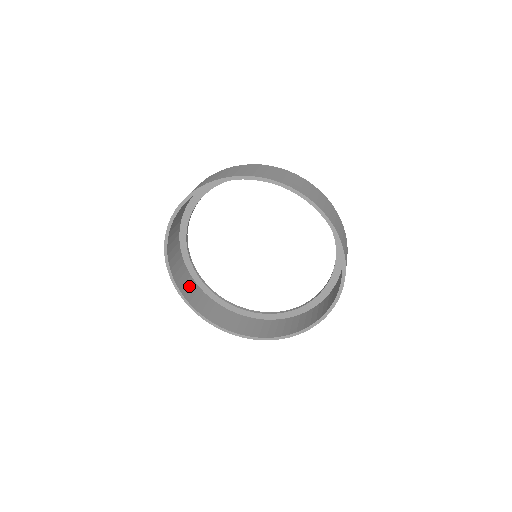
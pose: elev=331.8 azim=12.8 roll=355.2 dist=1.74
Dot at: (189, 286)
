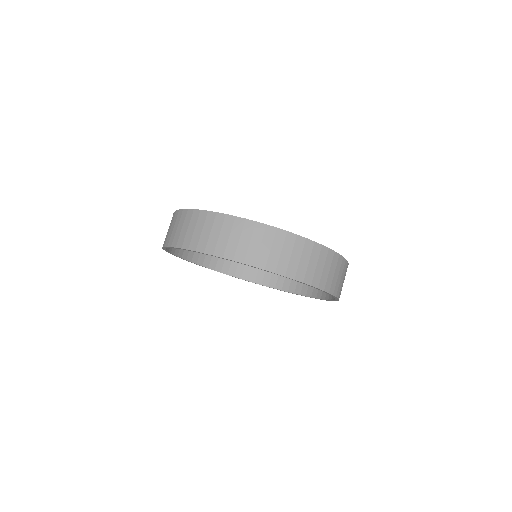
Dot at: occluded
